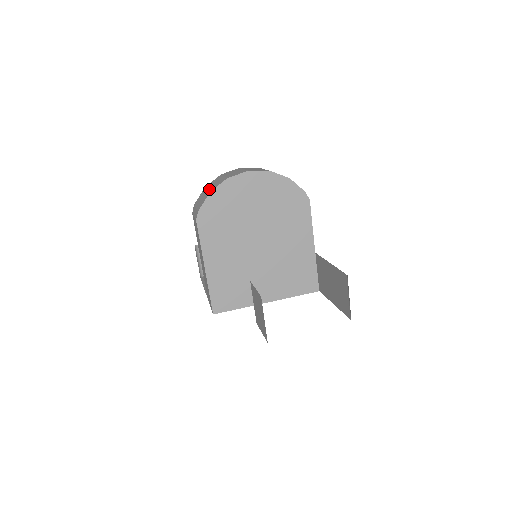
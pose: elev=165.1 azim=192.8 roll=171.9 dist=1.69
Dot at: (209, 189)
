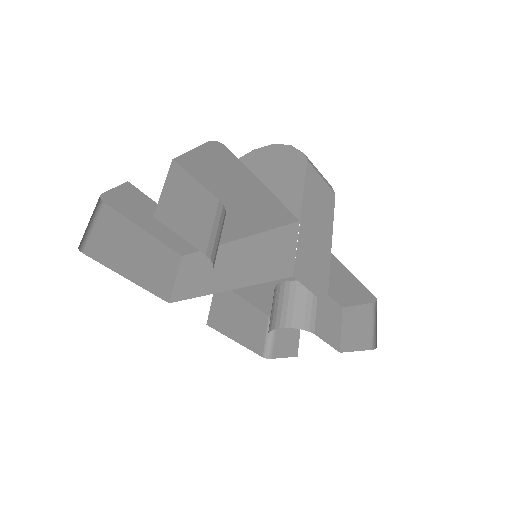
Dot at: occluded
